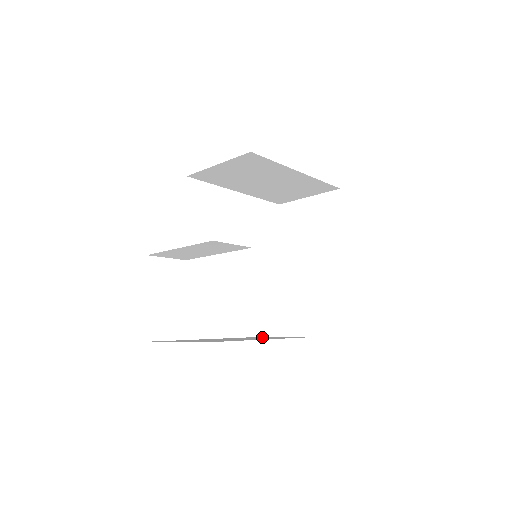
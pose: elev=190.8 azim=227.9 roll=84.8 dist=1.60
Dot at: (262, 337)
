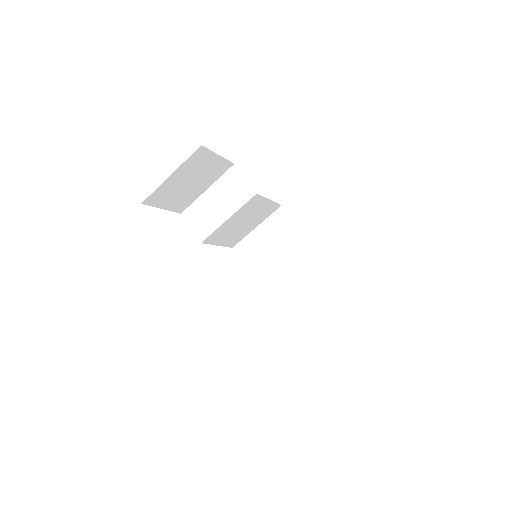
Dot at: occluded
